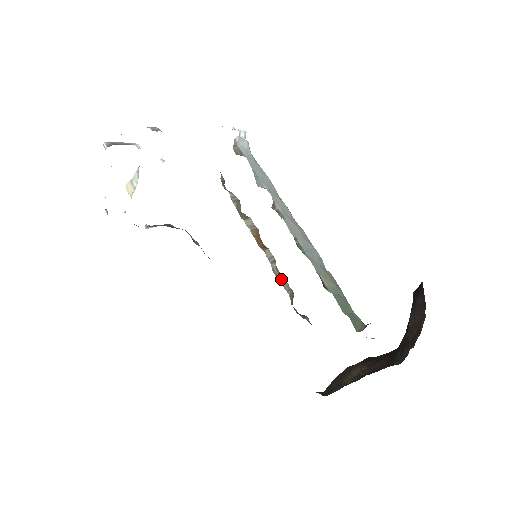
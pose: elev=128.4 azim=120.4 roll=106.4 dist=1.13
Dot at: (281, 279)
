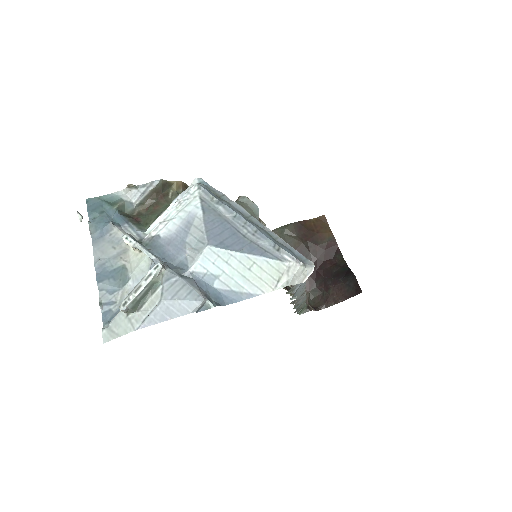
Dot at: occluded
